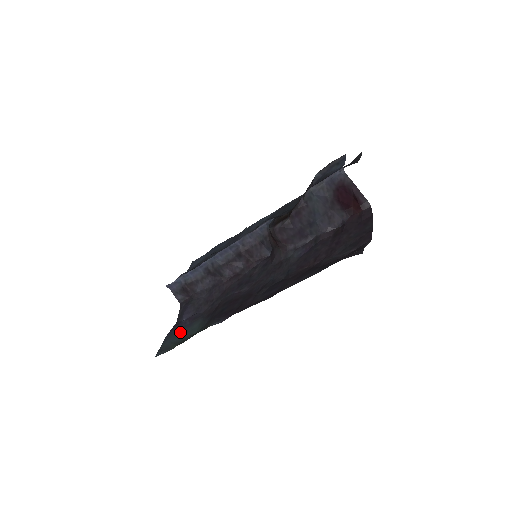
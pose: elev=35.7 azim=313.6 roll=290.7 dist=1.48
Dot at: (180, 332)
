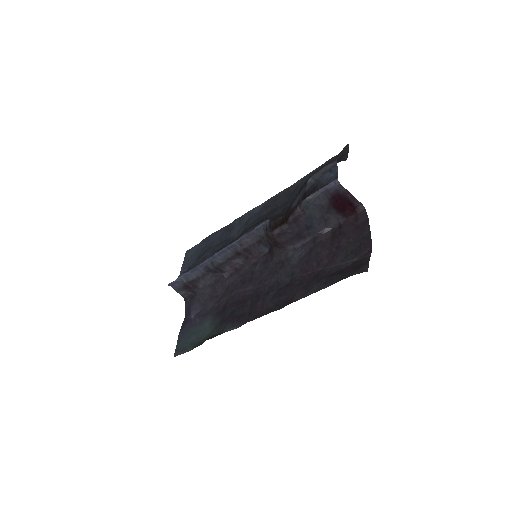
Dot at: (192, 331)
